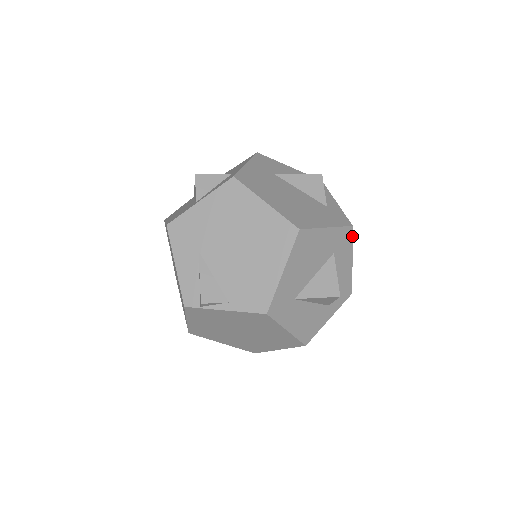
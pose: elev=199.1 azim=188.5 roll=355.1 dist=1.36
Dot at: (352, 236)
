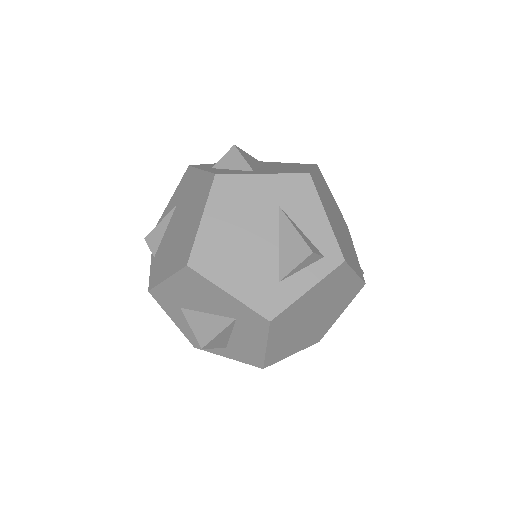
Dot at: (269, 329)
